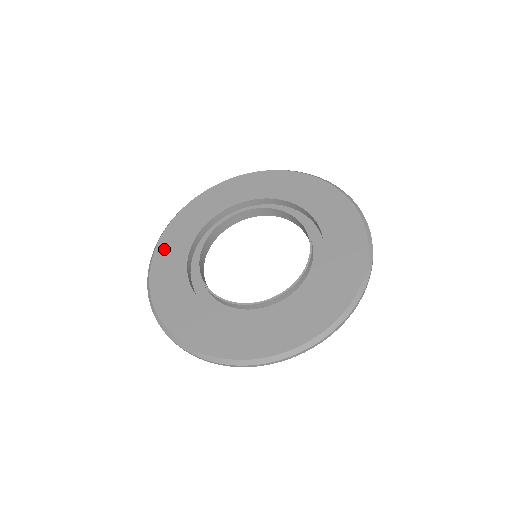
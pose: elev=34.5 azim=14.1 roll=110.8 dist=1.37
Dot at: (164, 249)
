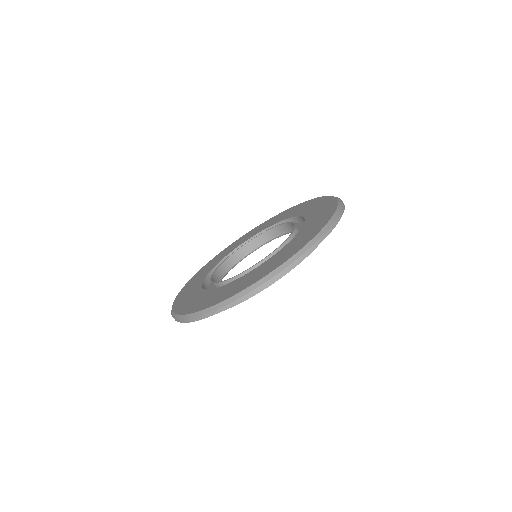
Dot at: (226, 250)
